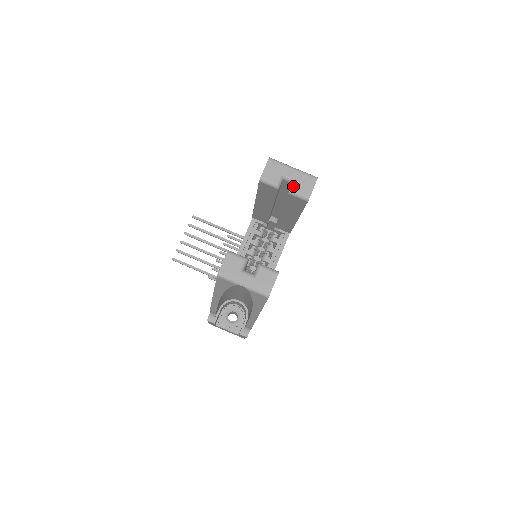
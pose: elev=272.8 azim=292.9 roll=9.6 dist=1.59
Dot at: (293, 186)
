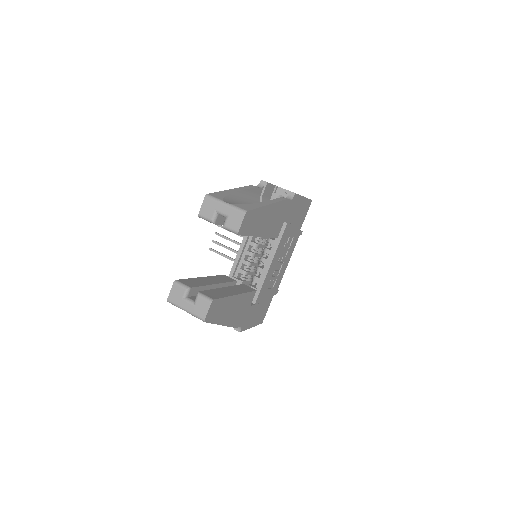
Dot at: (225, 221)
